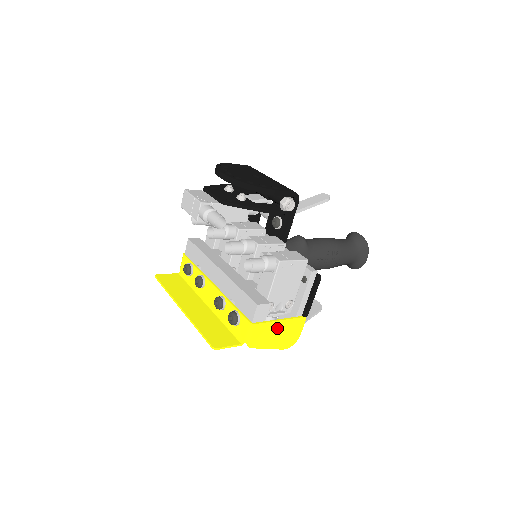
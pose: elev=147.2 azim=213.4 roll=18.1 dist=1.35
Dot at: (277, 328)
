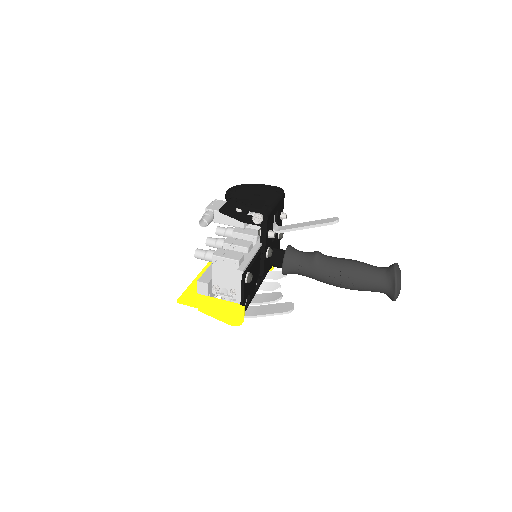
Dot at: (219, 305)
